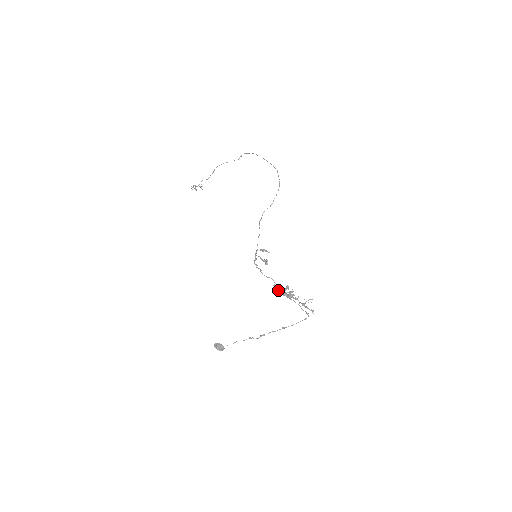
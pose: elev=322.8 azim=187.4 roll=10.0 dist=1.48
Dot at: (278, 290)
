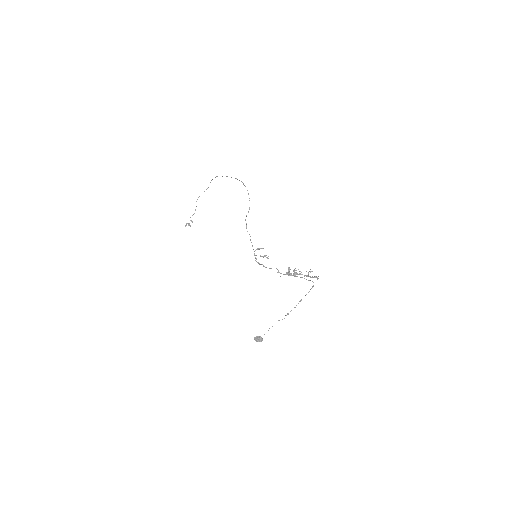
Dot at: (283, 274)
